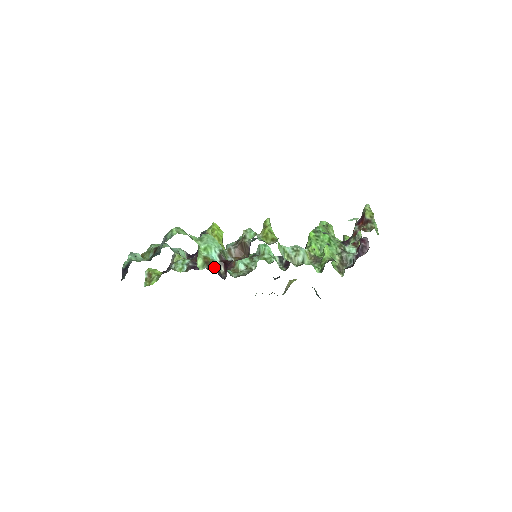
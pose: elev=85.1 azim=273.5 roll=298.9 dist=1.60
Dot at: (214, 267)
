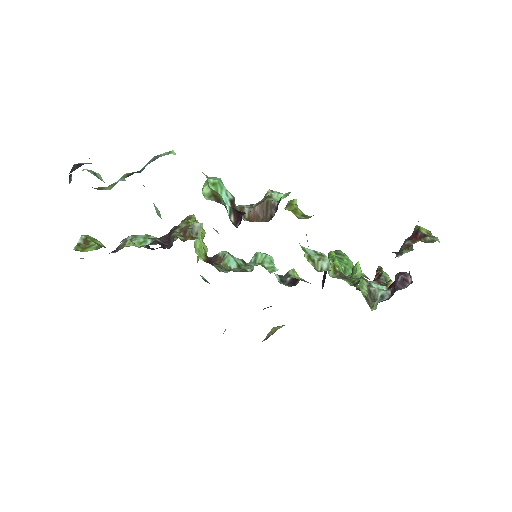
Dot at: (225, 205)
